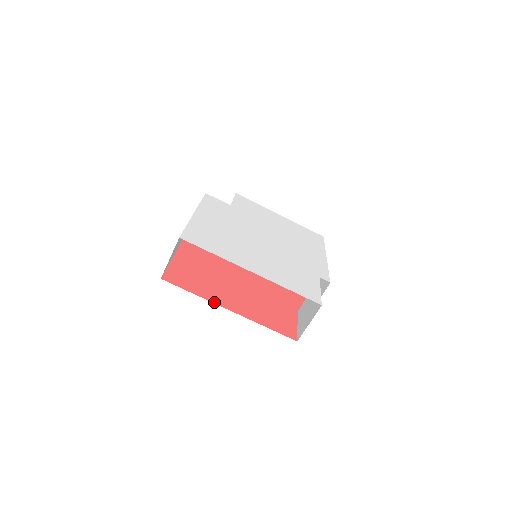
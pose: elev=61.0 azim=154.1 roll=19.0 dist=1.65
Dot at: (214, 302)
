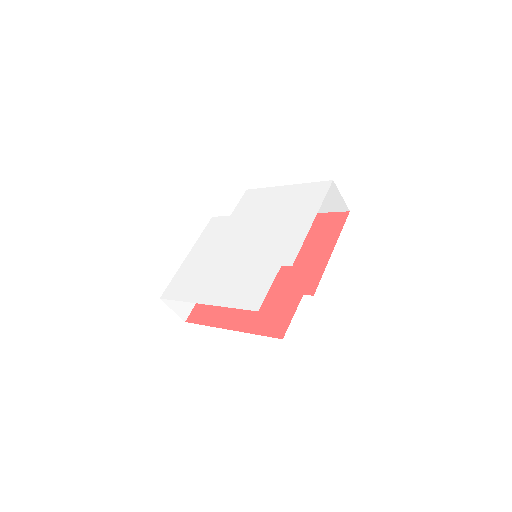
Dot at: (218, 326)
